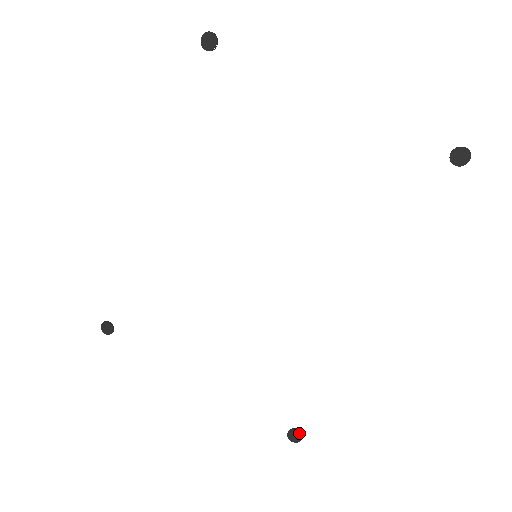
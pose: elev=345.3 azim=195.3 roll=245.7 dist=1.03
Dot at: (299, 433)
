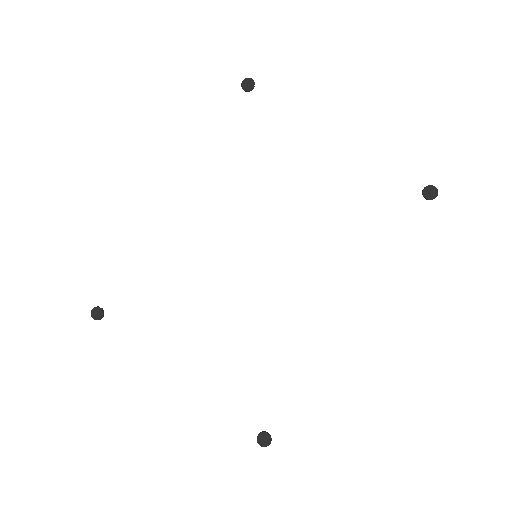
Dot at: (269, 436)
